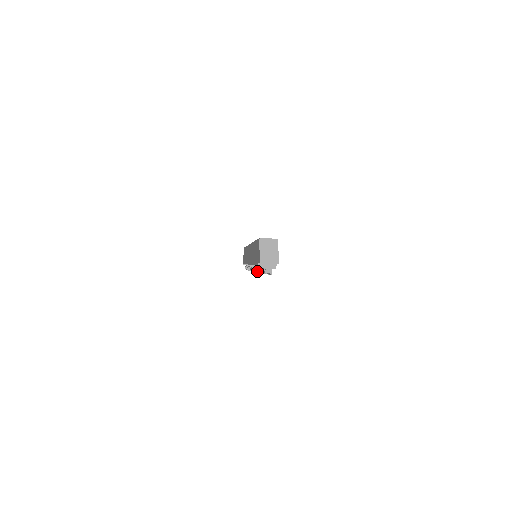
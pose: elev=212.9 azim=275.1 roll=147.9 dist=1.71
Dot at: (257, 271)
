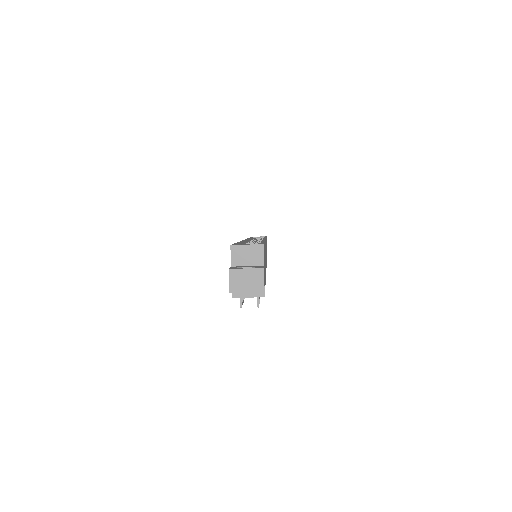
Dot at: occluded
